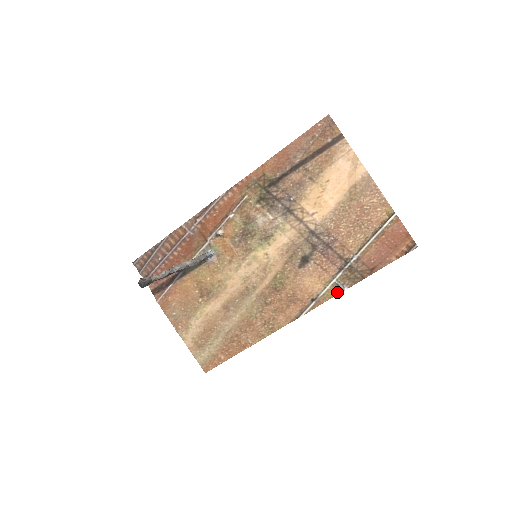
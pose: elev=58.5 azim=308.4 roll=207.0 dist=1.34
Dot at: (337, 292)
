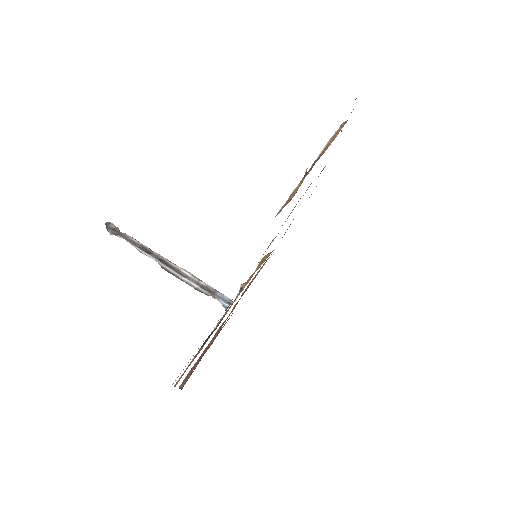
Dot at: occluded
